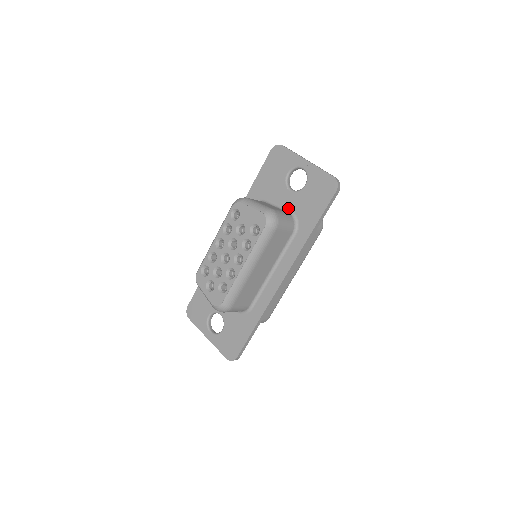
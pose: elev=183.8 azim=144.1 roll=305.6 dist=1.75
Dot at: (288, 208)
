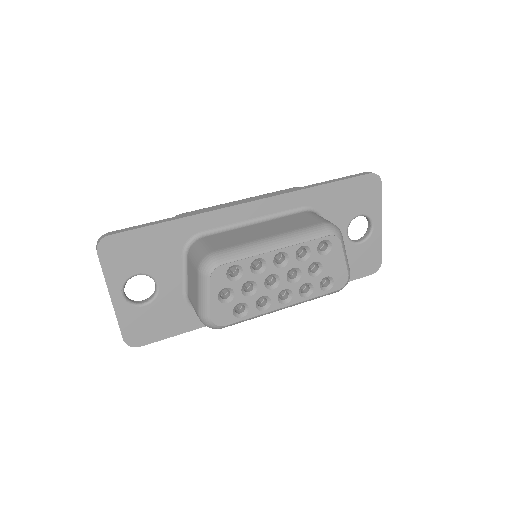
Dot at: occluded
